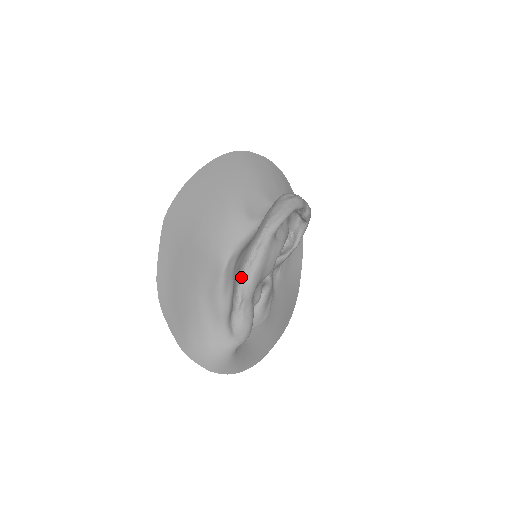
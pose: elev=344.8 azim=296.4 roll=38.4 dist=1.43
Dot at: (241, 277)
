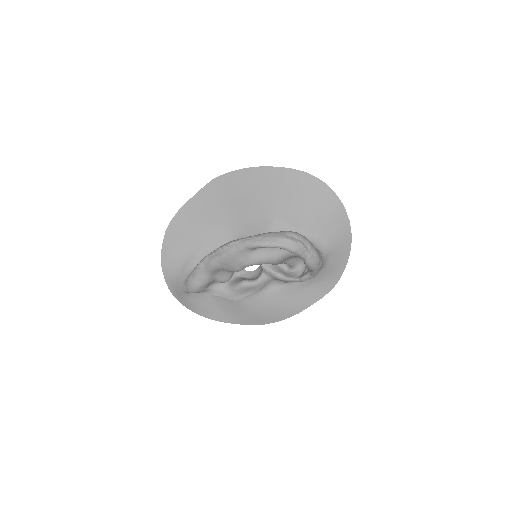
Dot at: (210, 254)
